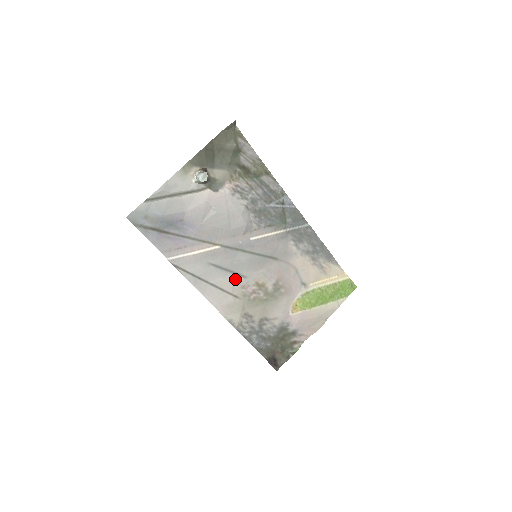
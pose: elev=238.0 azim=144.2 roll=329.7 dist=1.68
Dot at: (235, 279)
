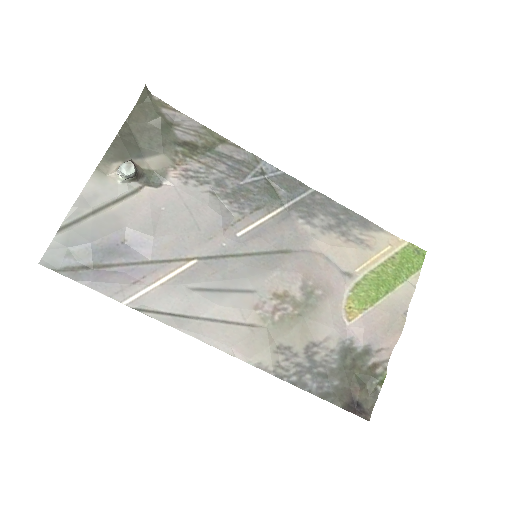
Dot at: (239, 300)
